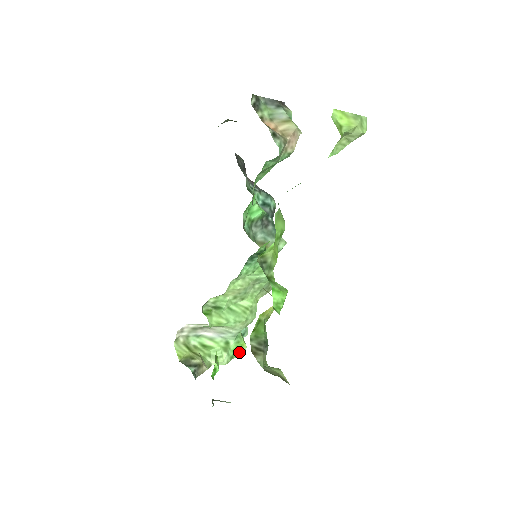
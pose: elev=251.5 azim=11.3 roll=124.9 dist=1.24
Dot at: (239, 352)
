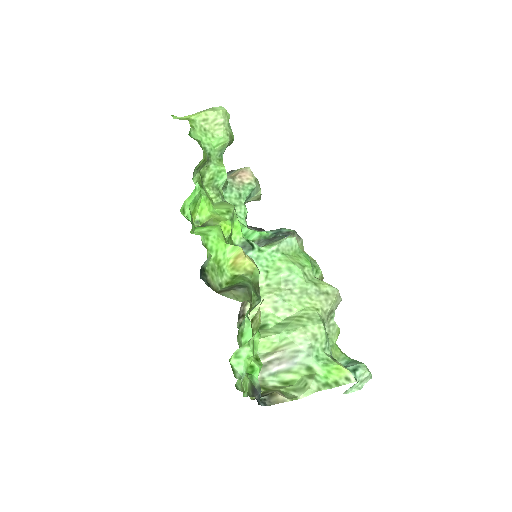
Dot at: (341, 380)
